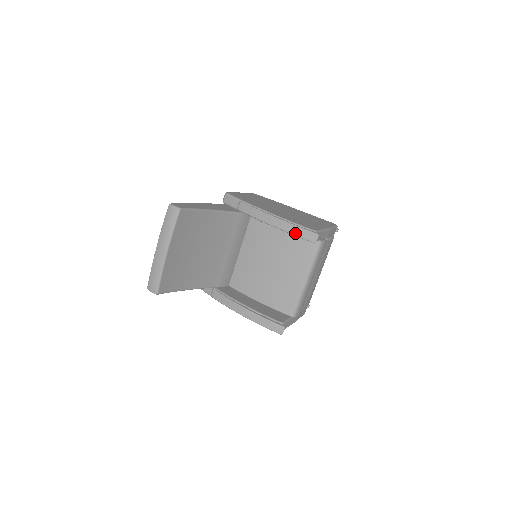
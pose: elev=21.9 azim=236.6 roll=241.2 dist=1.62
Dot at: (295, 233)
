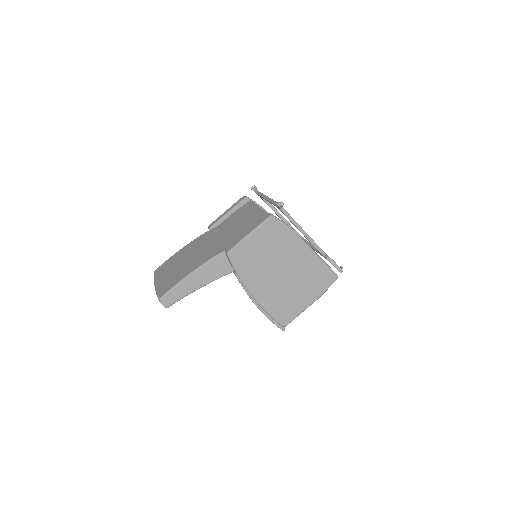
Dot at: occluded
